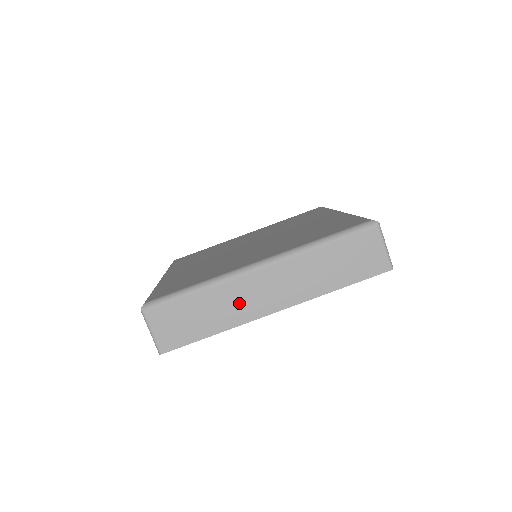
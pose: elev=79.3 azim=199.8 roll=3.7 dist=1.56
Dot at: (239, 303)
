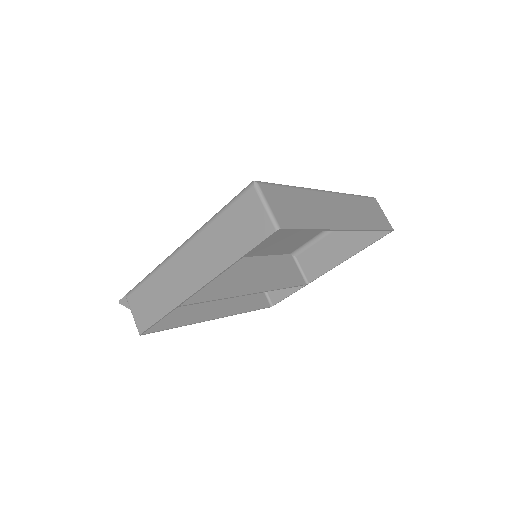
Dot at: (324, 211)
